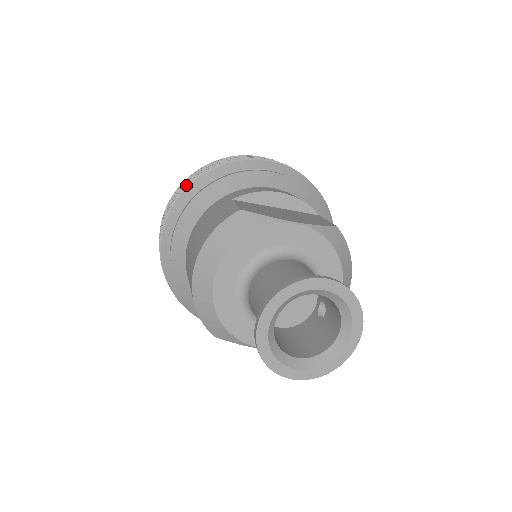
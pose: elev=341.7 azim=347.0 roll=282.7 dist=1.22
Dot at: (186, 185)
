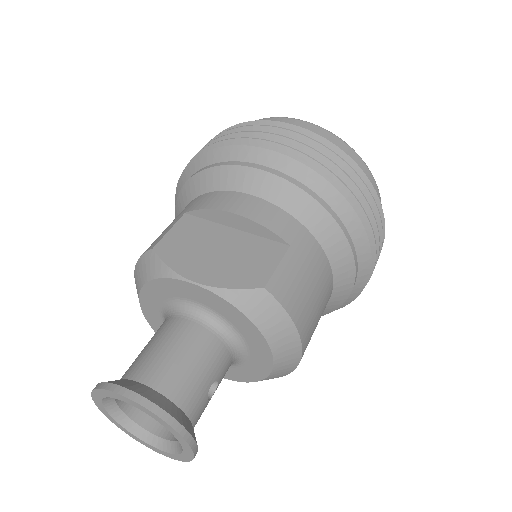
Dot at: (187, 164)
